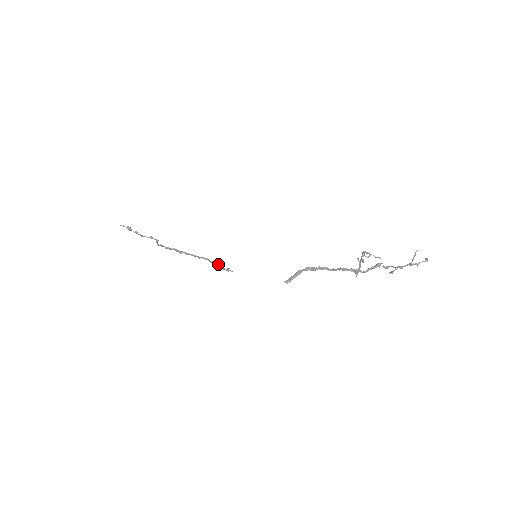
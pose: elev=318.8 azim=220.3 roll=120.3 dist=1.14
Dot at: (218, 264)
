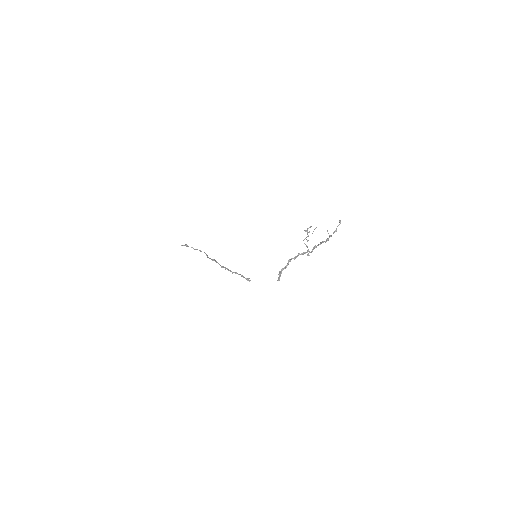
Dot at: (242, 276)
